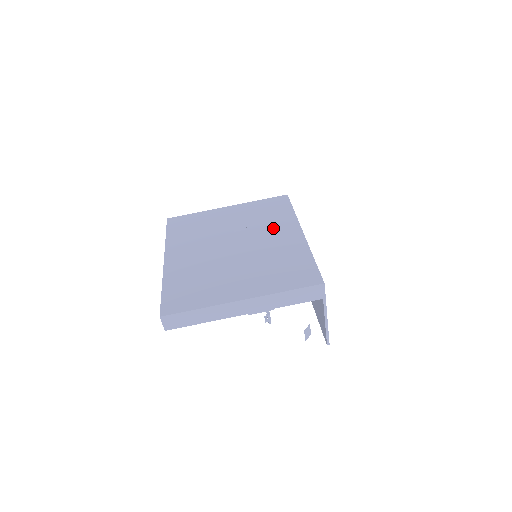
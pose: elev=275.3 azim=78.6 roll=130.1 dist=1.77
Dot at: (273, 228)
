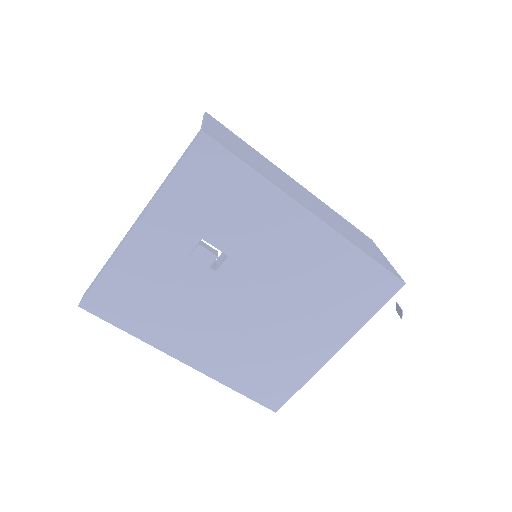
Dot at: (264, 233)
